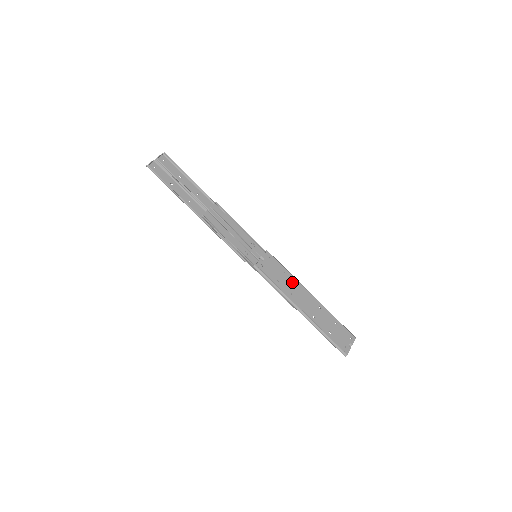
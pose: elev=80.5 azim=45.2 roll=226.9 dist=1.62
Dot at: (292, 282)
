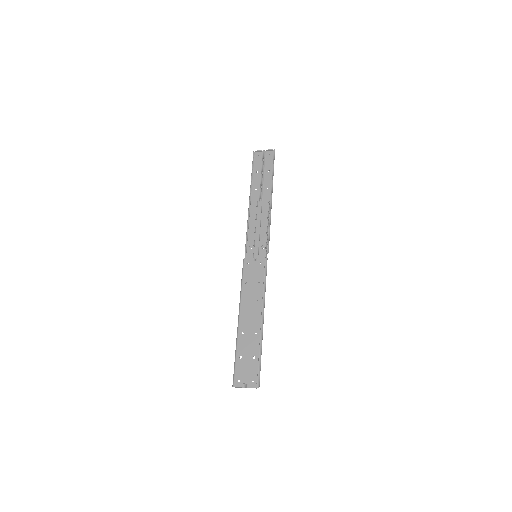
Dot at: (257, 295)
